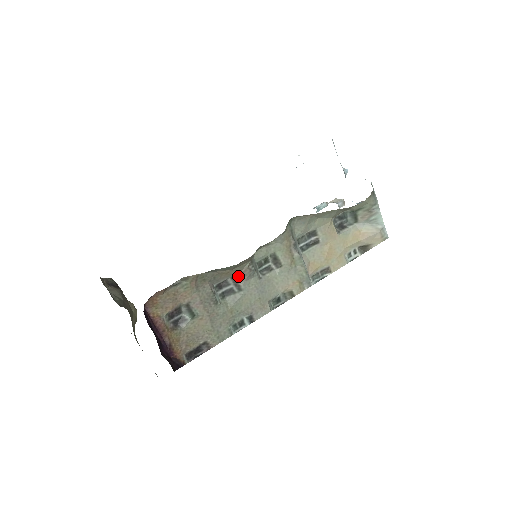
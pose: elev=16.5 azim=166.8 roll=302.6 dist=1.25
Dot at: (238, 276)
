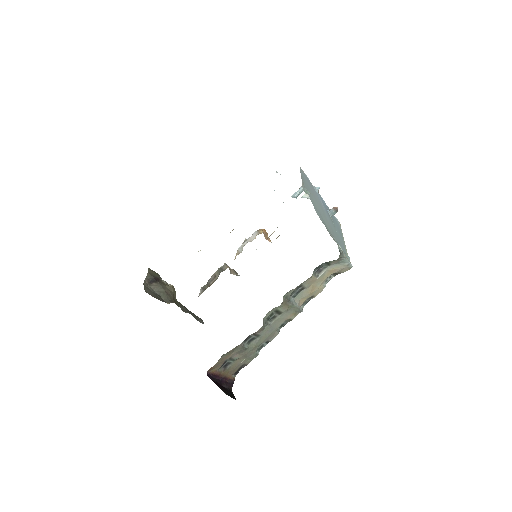
Dot at: (256, 332)
